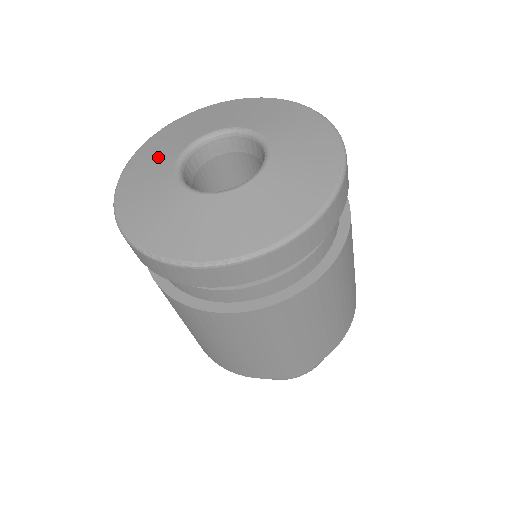
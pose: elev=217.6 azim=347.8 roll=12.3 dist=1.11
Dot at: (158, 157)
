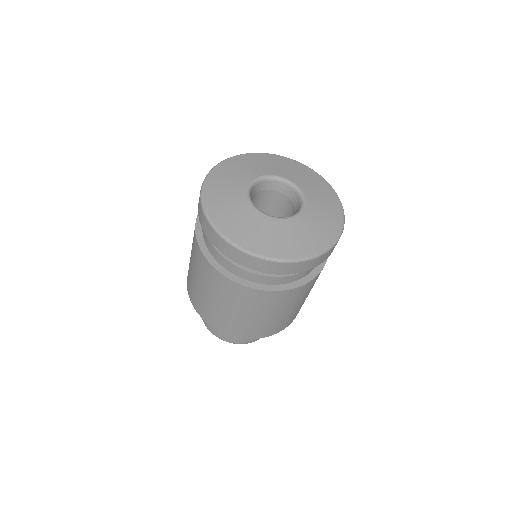
Dot at: (233, 179)
